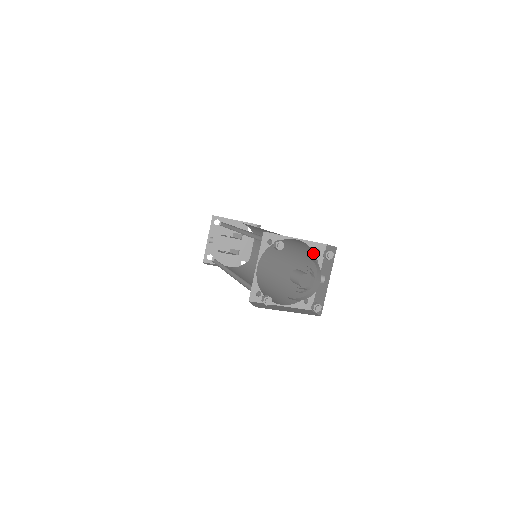
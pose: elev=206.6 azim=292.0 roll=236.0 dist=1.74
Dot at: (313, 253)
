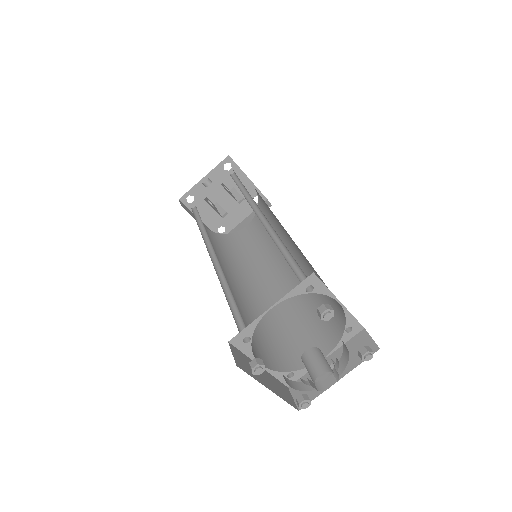
Dot at: (341, 327)
